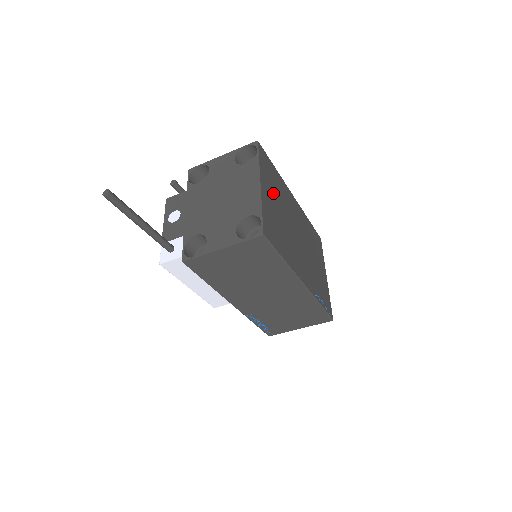
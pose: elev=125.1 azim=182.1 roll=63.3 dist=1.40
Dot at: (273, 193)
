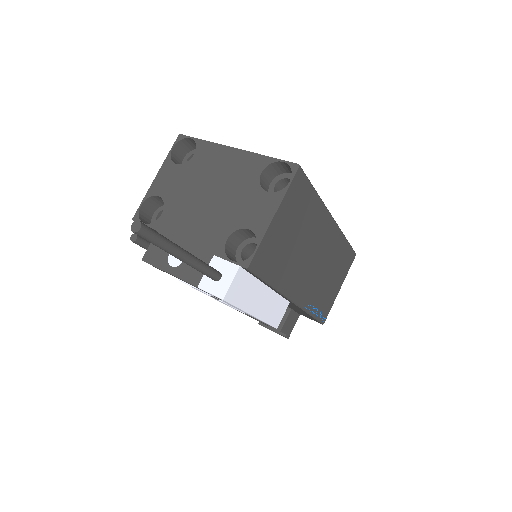
Dot at: occluded
